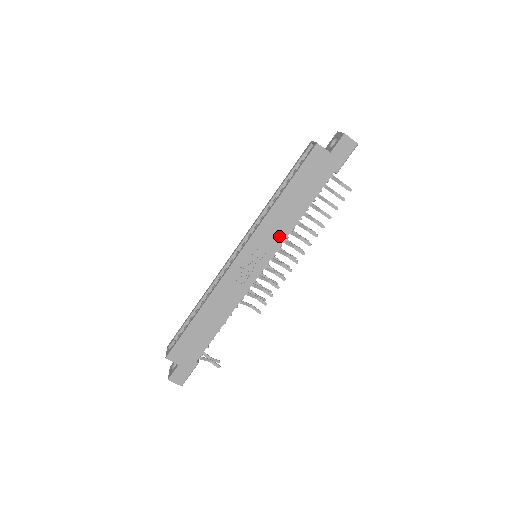
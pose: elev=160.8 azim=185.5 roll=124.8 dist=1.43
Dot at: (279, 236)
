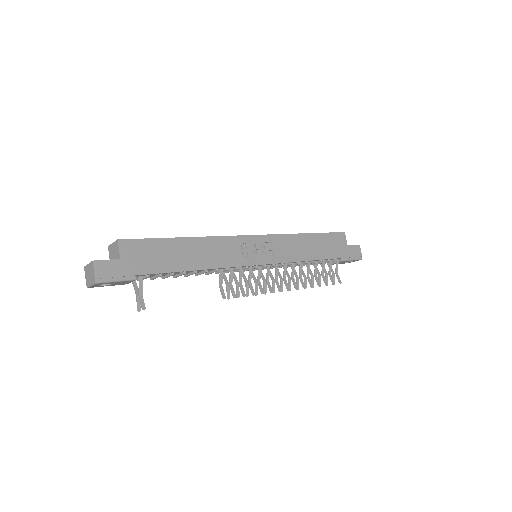
Dot at: (288, 256)
